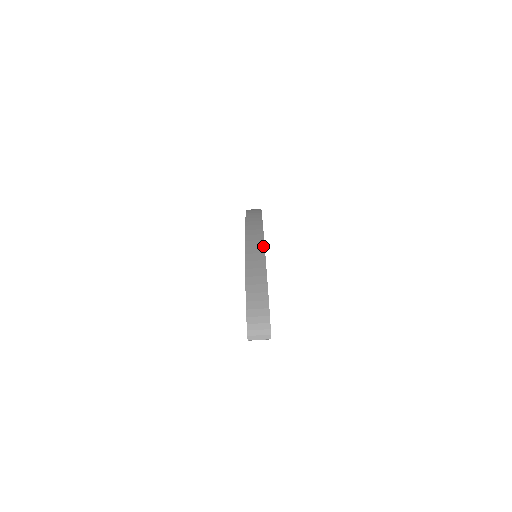
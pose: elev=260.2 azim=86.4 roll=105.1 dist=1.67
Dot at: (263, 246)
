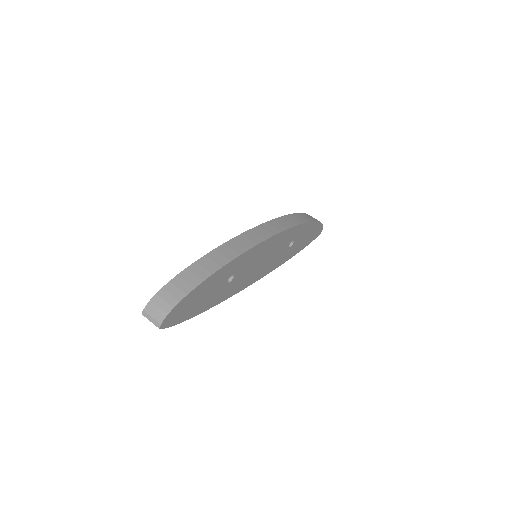
Dot at: (248, 248)
